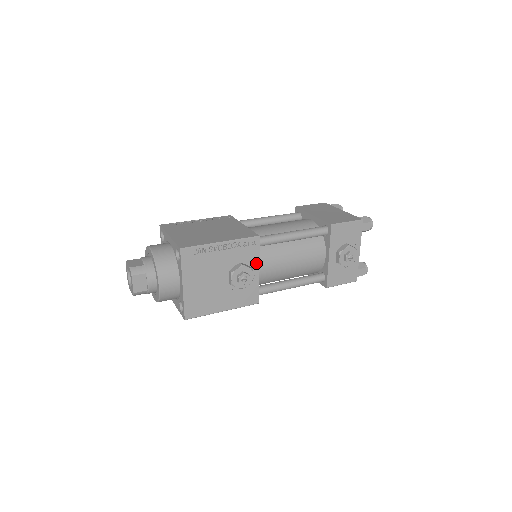
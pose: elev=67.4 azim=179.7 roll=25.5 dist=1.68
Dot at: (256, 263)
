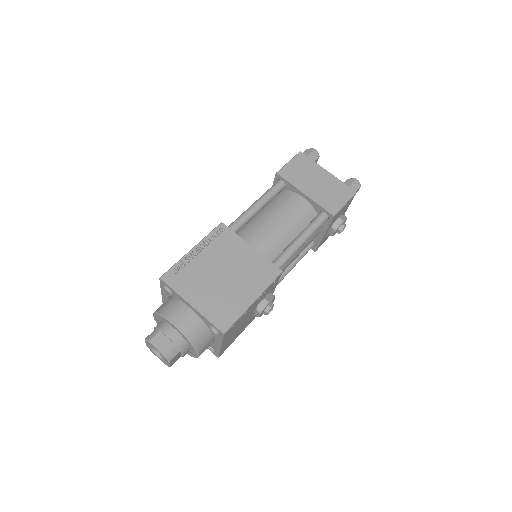
Dot at: (275, 286)
